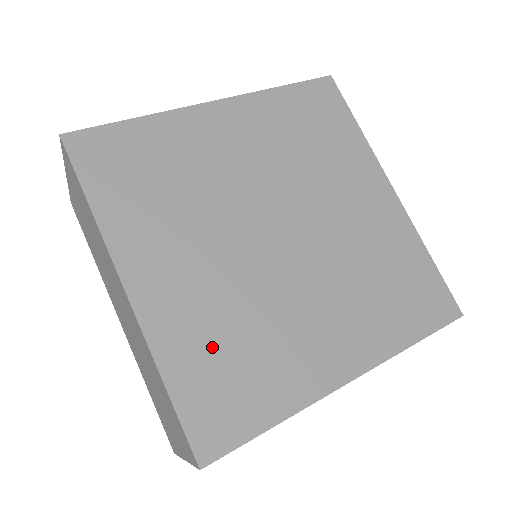
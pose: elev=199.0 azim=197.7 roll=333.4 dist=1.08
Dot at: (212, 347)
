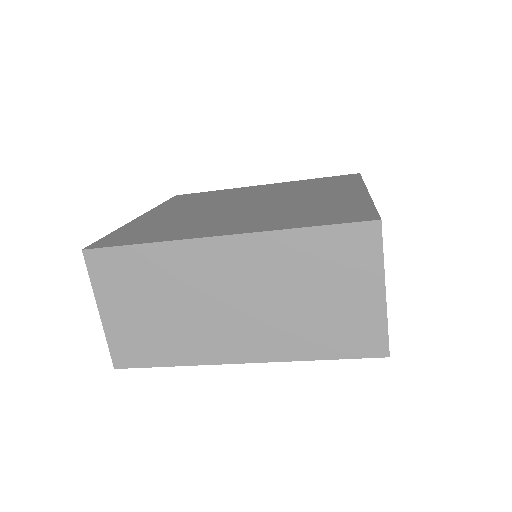
Dot at: (297, 217)
